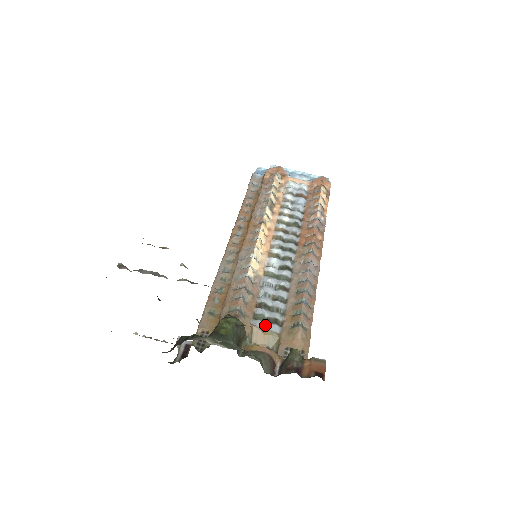
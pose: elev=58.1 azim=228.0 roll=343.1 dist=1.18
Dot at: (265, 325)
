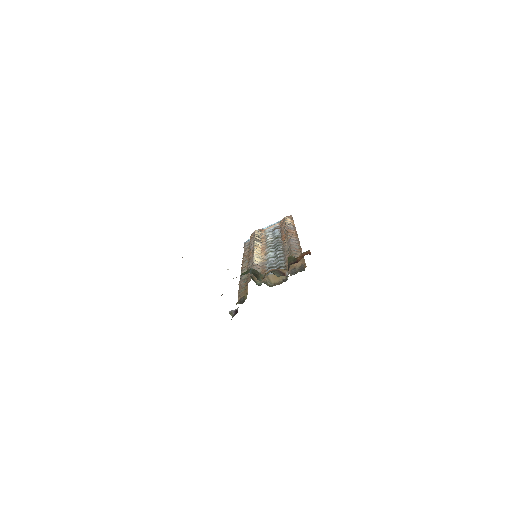
Dot at: occluded
